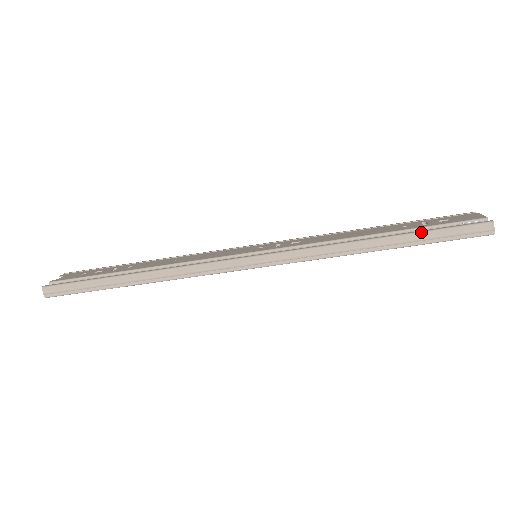
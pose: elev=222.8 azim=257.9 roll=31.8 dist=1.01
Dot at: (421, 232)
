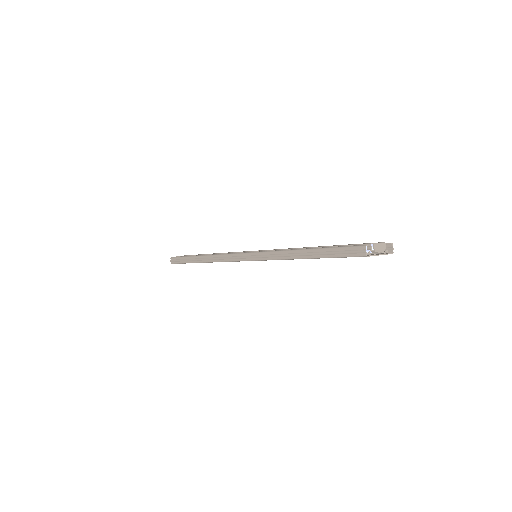
Dot at: (323, 248)
